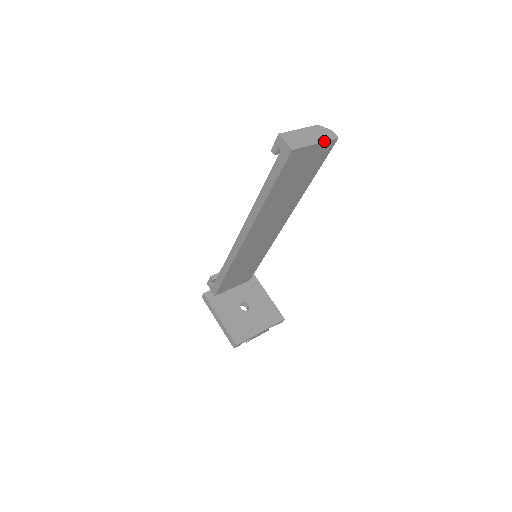
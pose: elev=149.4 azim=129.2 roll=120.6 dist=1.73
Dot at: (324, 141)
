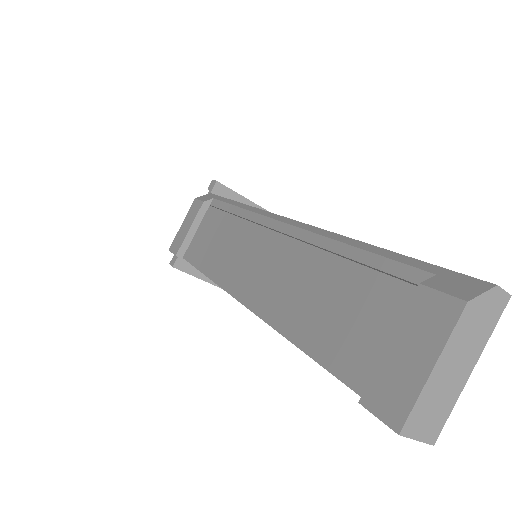
Dot at: occluded
